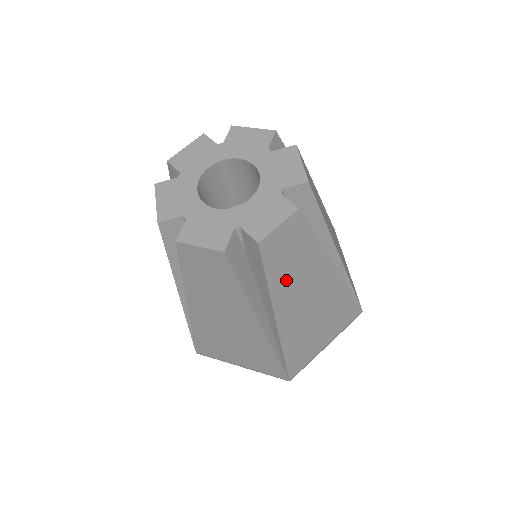
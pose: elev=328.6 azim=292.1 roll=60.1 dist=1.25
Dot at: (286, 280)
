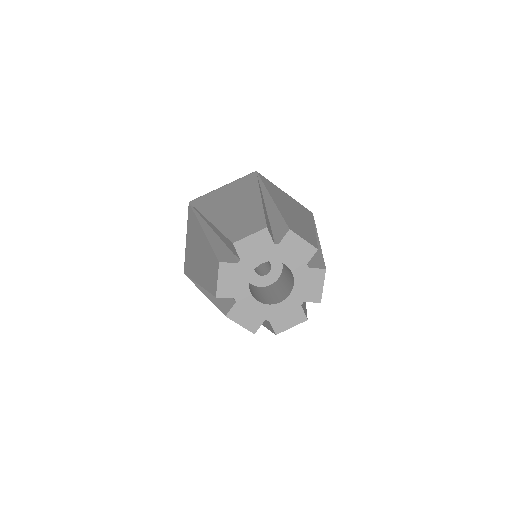
Dot at: occluded
